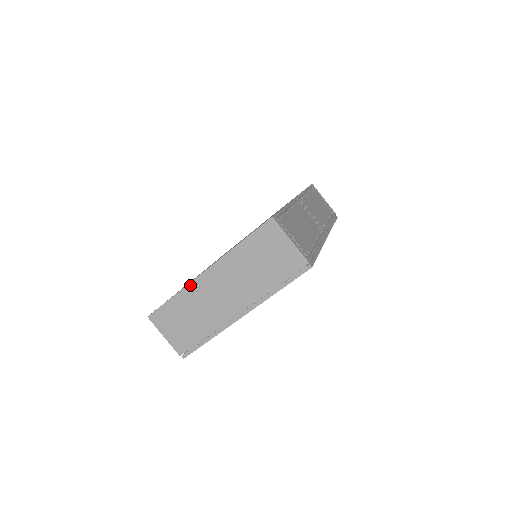
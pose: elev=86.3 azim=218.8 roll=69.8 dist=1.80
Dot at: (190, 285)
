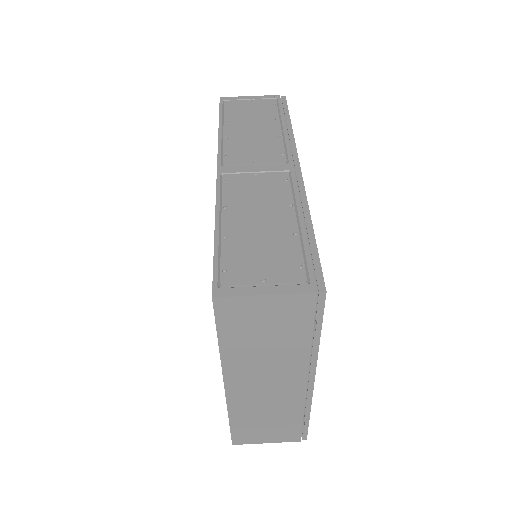
Dot at: (229, 404)
